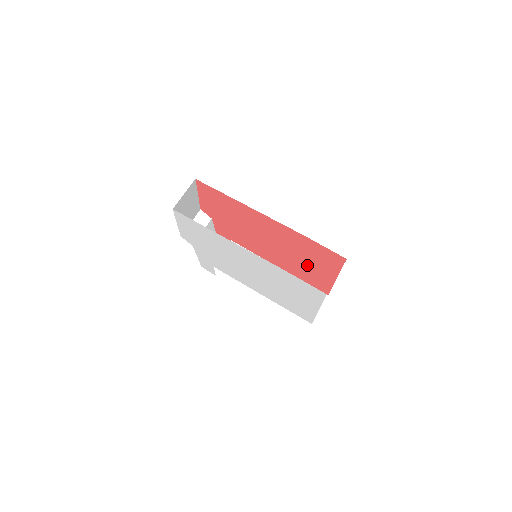
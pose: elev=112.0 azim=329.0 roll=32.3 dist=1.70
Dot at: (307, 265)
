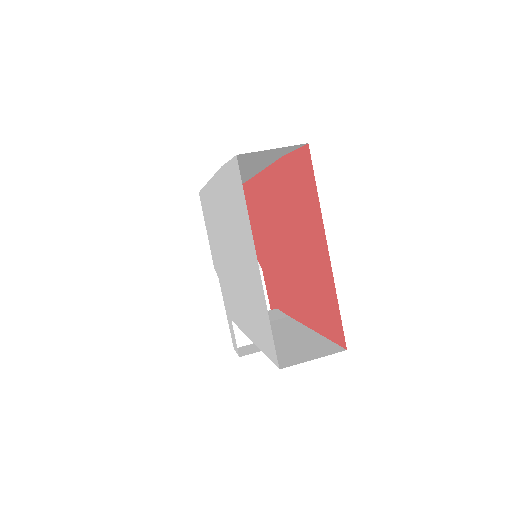
Dot at: (308, 256)
